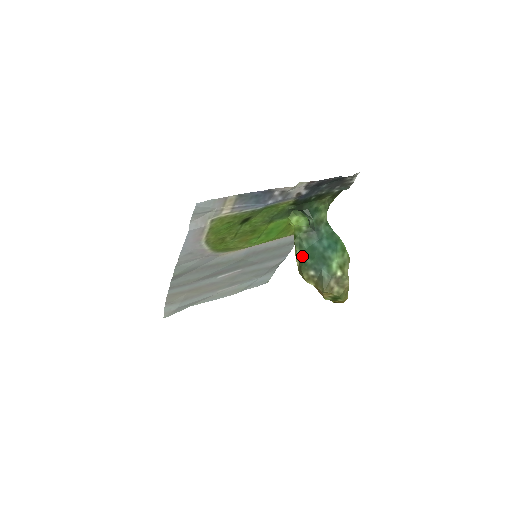
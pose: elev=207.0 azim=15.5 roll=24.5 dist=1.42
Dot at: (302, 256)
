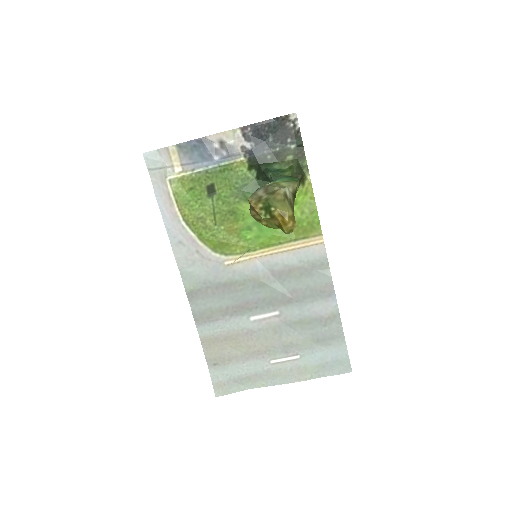
Dot at: occluded
